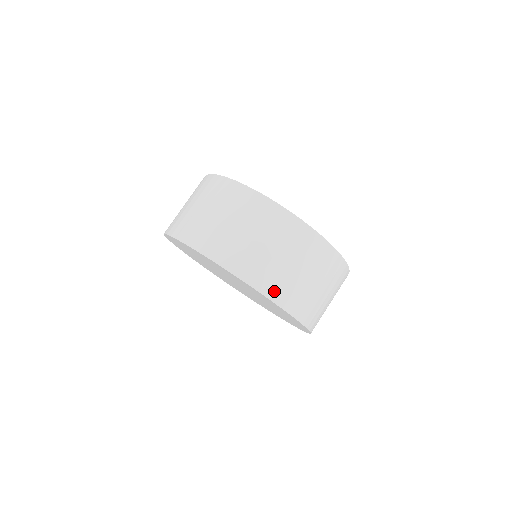
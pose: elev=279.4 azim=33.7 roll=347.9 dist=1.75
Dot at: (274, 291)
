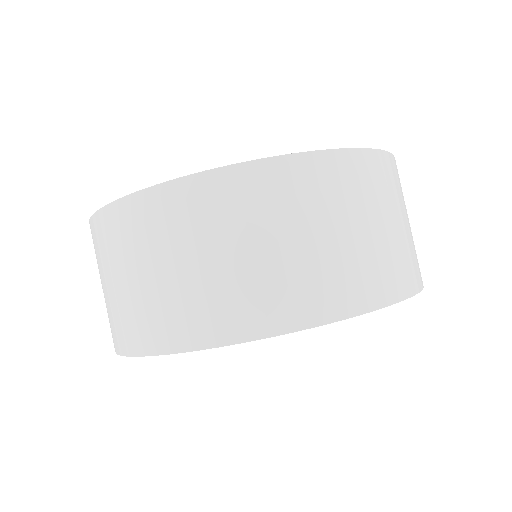
Dot at: (179, 334)
